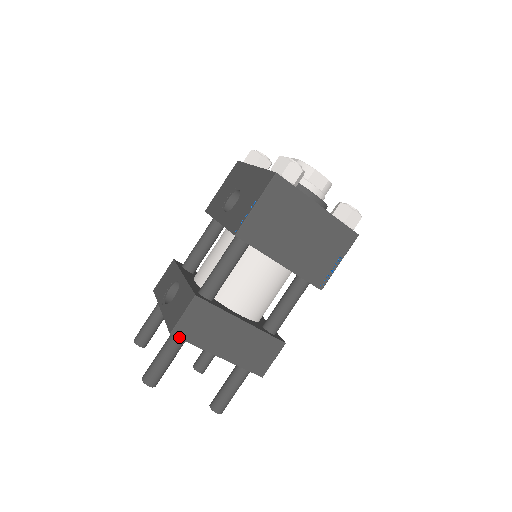
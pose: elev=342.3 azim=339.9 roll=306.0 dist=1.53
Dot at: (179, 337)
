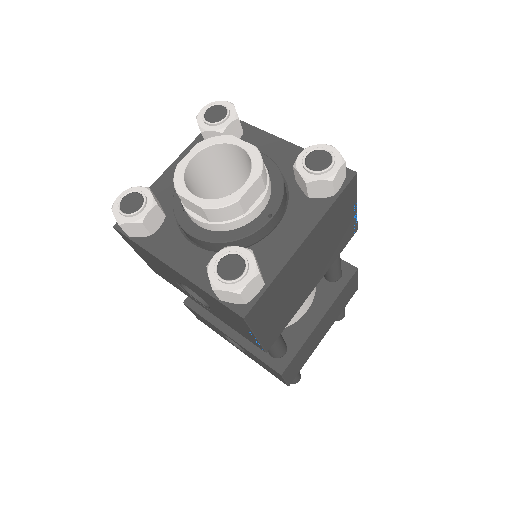
Dot at: (294, 378)
